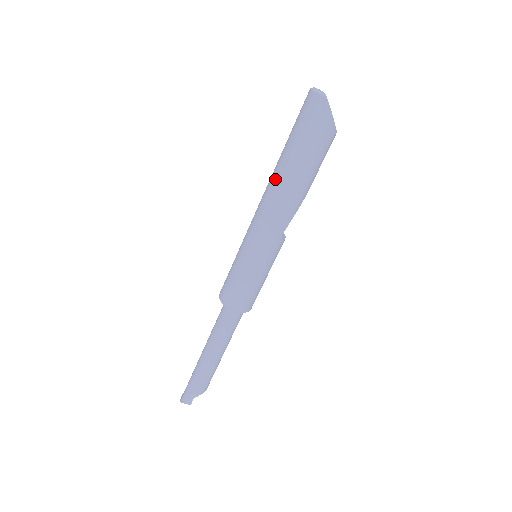
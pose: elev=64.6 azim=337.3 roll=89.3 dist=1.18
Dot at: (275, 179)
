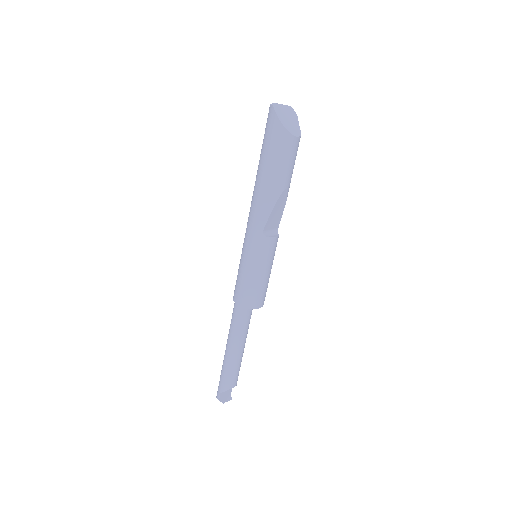
Dot at: (255, 183)
